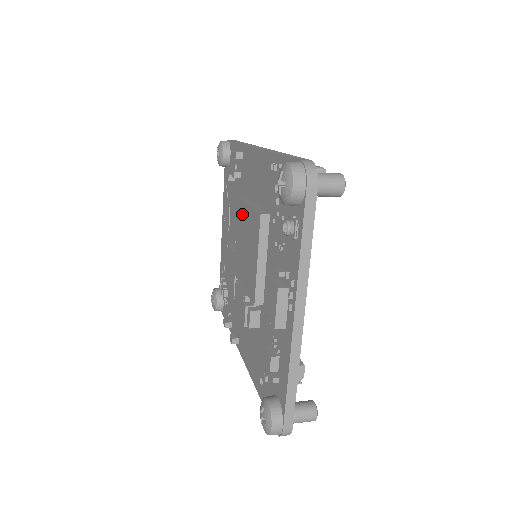
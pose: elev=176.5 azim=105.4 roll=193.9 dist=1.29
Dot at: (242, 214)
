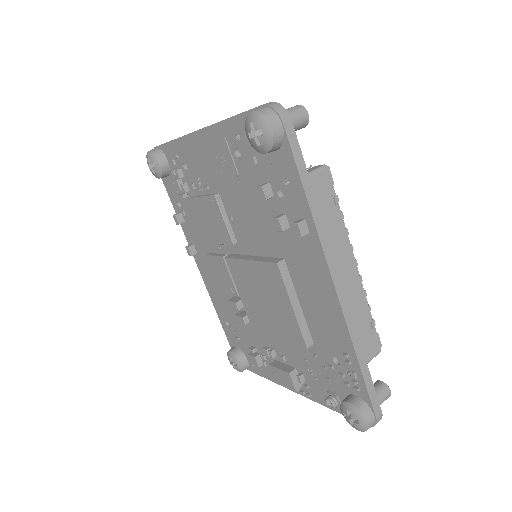
Dot at: (274, 284)
